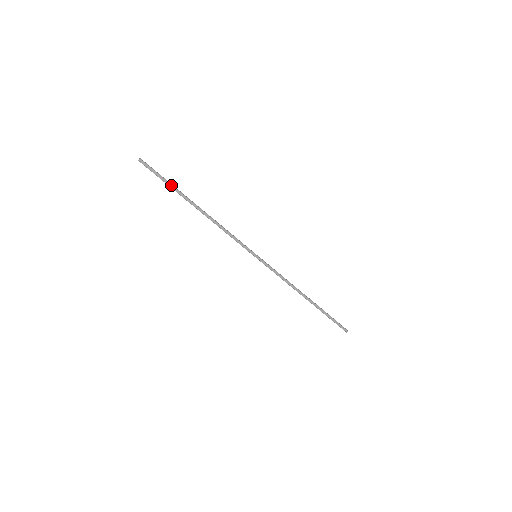
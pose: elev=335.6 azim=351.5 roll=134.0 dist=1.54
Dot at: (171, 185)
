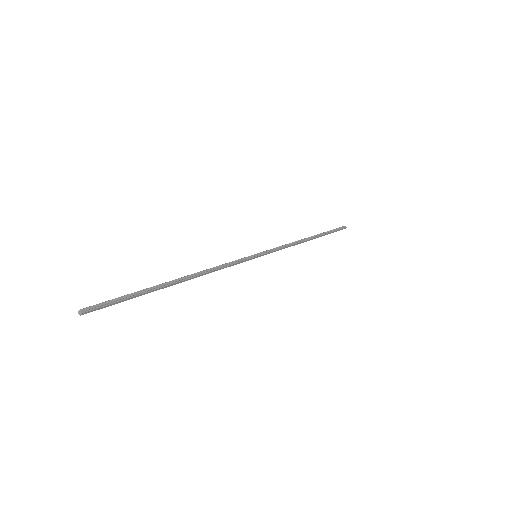
Dot at: (138, 295)
